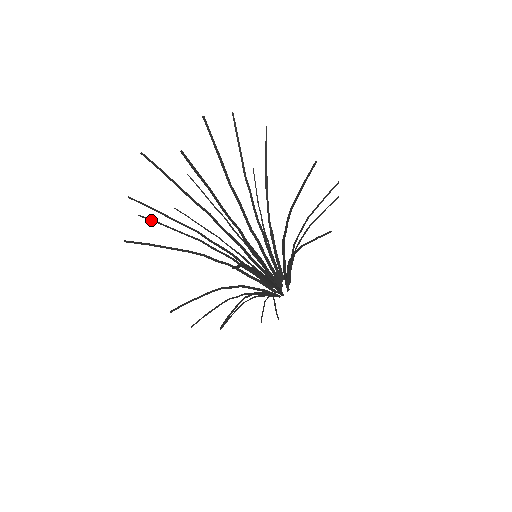
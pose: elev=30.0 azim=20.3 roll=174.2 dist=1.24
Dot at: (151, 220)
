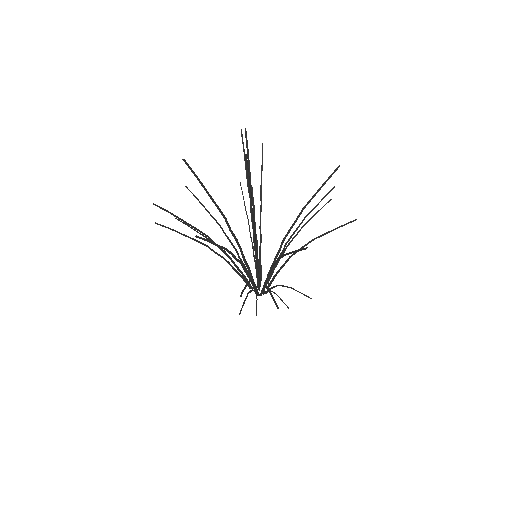
Dot at: (166, 227)
